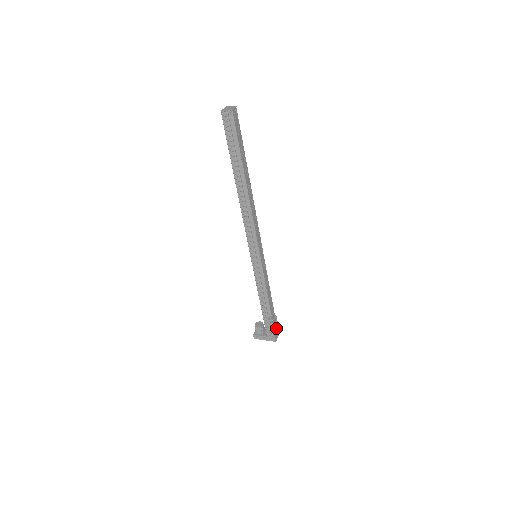
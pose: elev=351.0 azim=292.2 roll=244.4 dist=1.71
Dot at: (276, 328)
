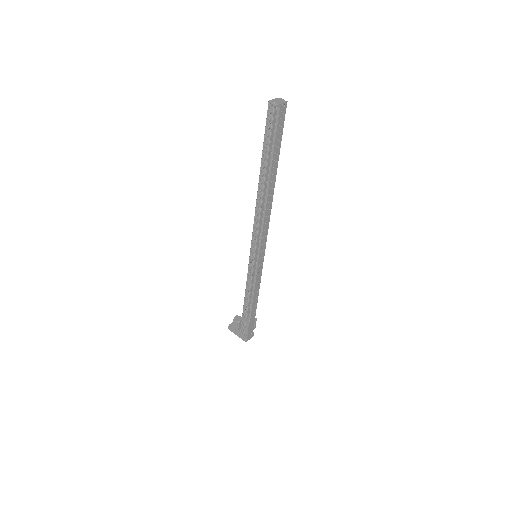
Dot at: (252, 330)
